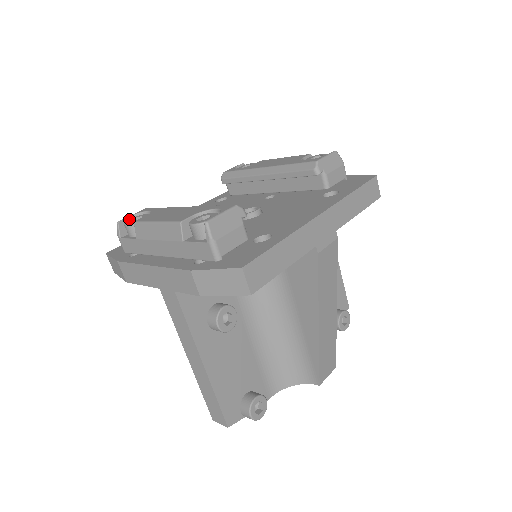
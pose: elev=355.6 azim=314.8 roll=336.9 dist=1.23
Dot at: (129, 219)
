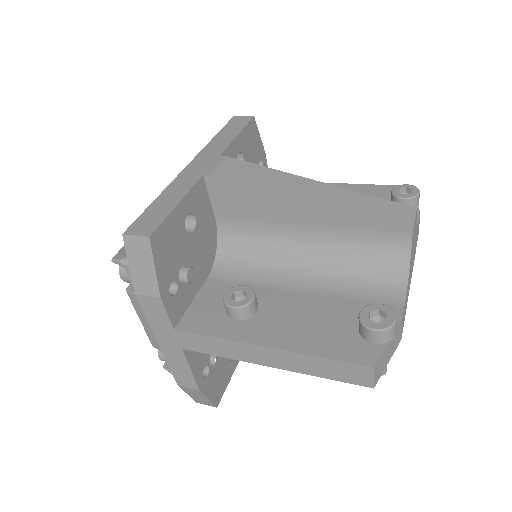
Dot at: occluded
